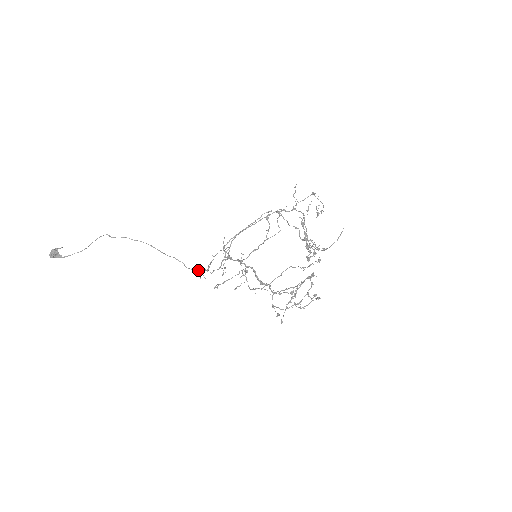
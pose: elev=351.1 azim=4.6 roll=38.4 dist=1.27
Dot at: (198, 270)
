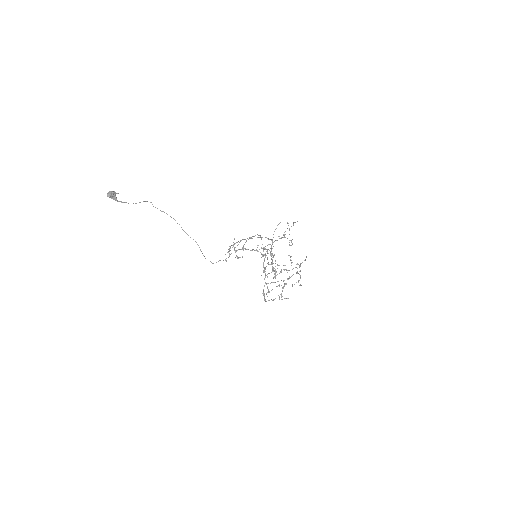
Dot at: occluded
